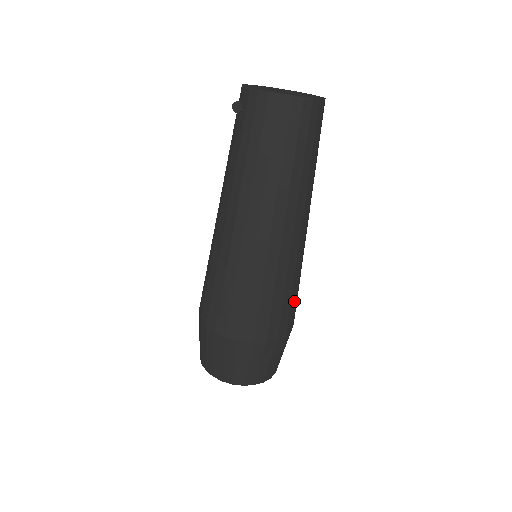
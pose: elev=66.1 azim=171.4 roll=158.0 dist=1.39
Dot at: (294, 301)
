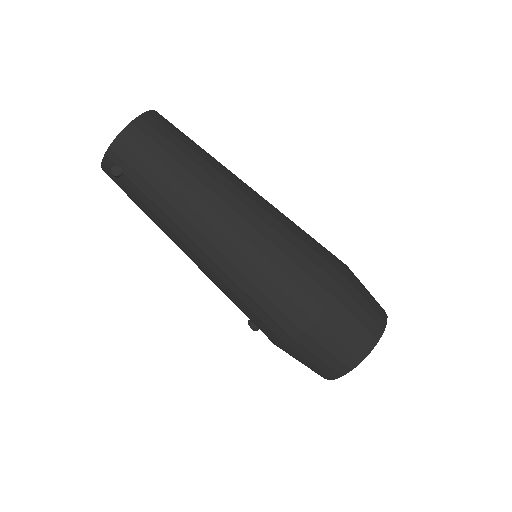
Dot at: occluded
